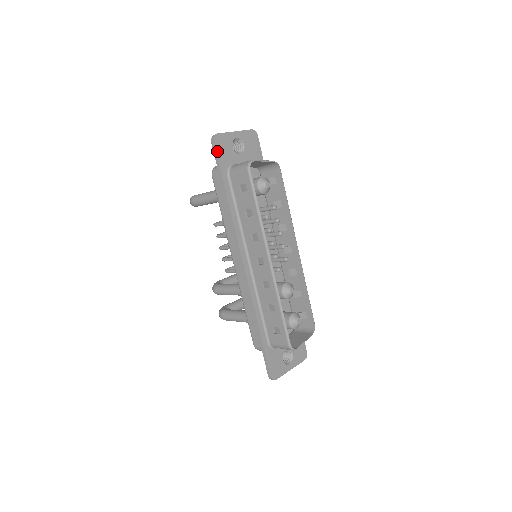
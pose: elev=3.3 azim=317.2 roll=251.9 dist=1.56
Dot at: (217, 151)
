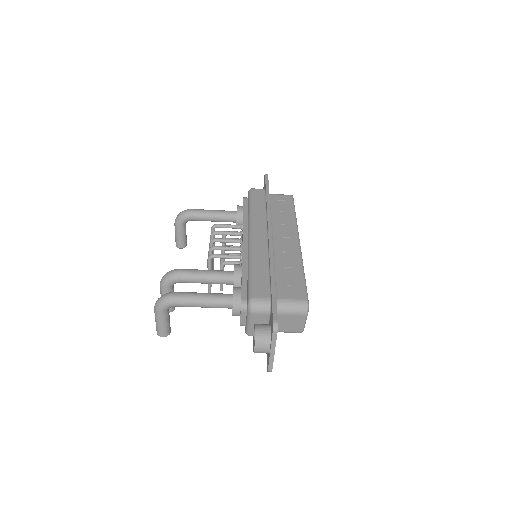
Dot at: occluded
